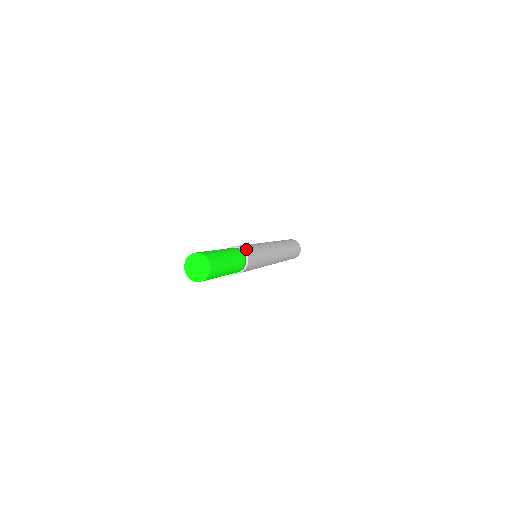
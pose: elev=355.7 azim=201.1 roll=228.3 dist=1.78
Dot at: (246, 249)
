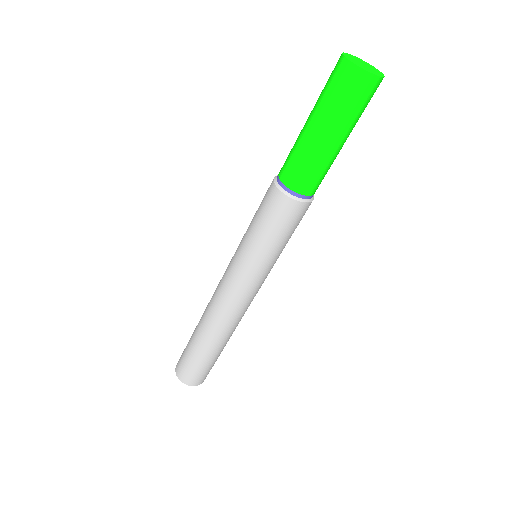
Dot at: occluded
